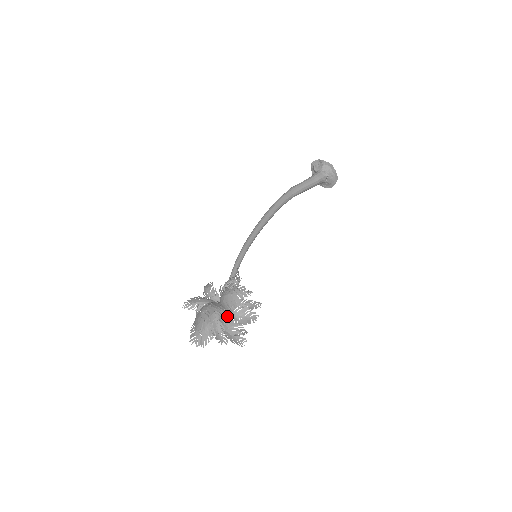
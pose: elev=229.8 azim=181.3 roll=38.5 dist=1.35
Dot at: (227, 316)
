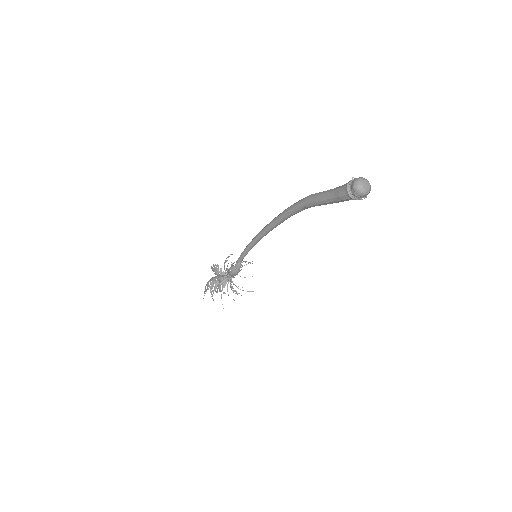
Dot at: occluded
